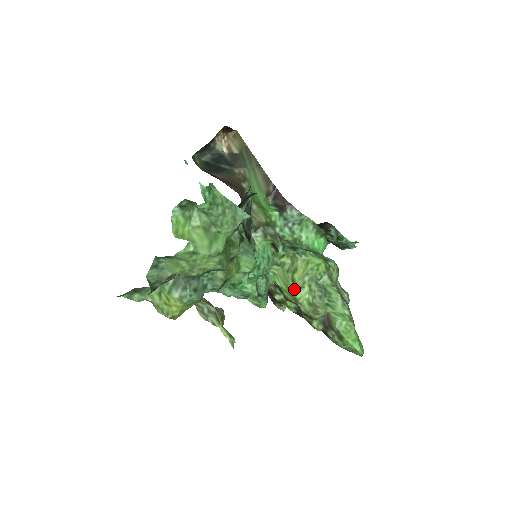
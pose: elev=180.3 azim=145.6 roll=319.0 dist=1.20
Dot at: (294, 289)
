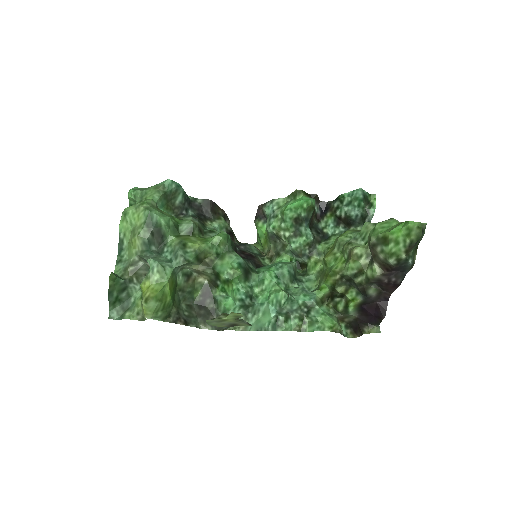
Dot at: (329, 268)
